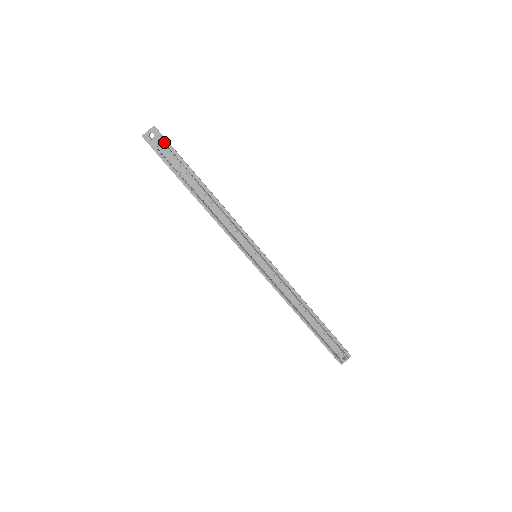
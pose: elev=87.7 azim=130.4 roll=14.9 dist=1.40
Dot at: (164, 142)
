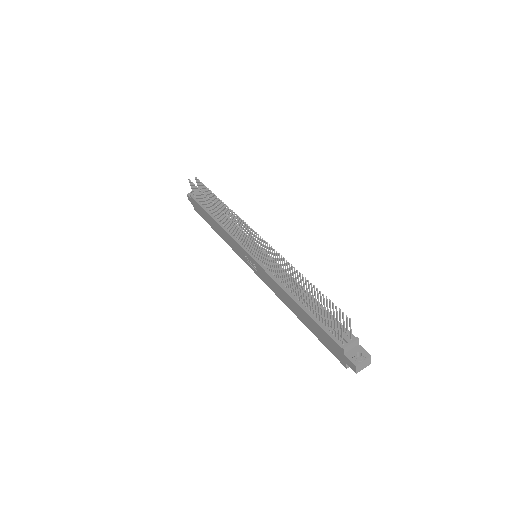
Dot at: occluded
